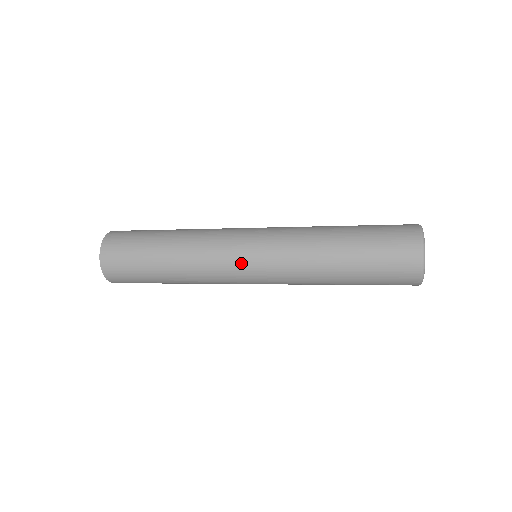
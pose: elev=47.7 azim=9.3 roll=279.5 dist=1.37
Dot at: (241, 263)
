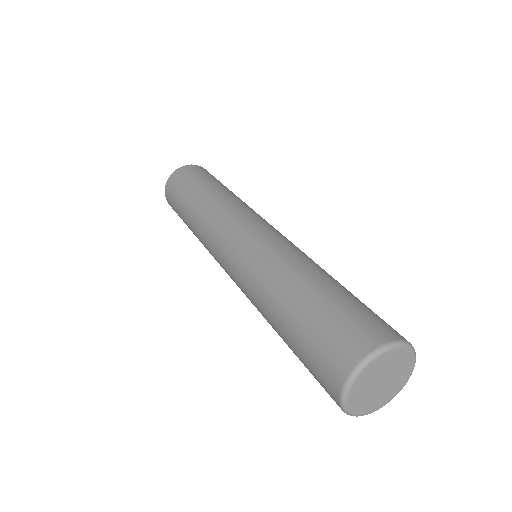
Dot at: occluded
